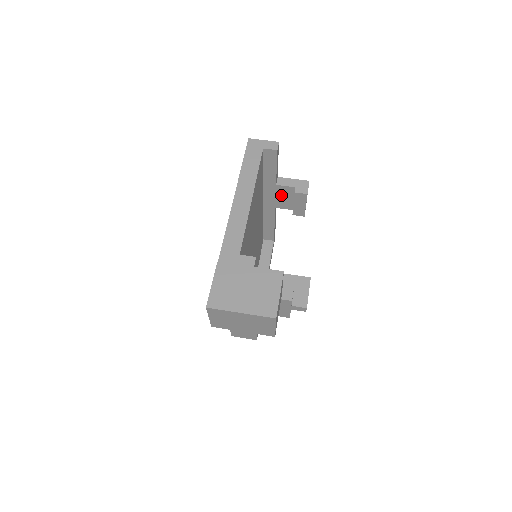
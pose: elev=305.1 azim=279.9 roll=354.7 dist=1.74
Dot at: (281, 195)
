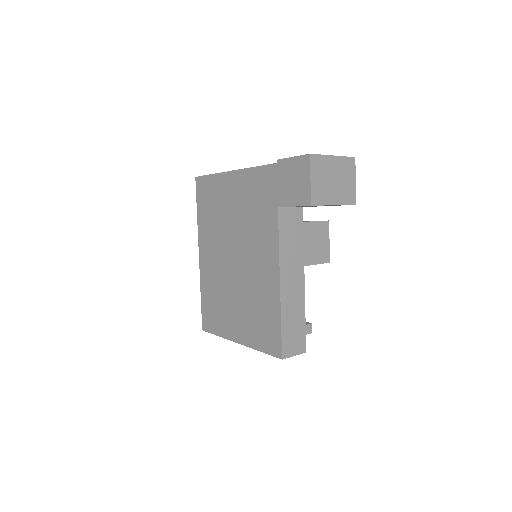
Dot at: occluded
